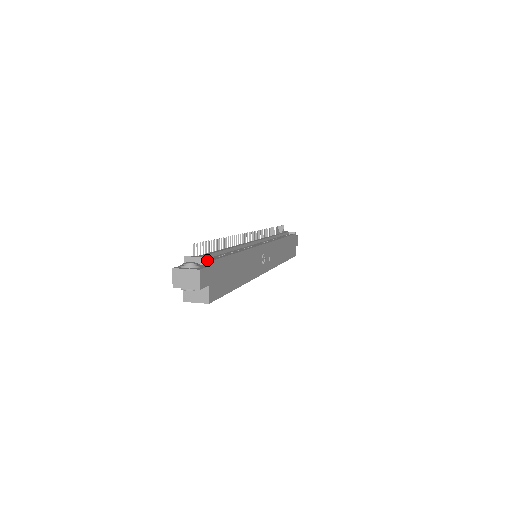
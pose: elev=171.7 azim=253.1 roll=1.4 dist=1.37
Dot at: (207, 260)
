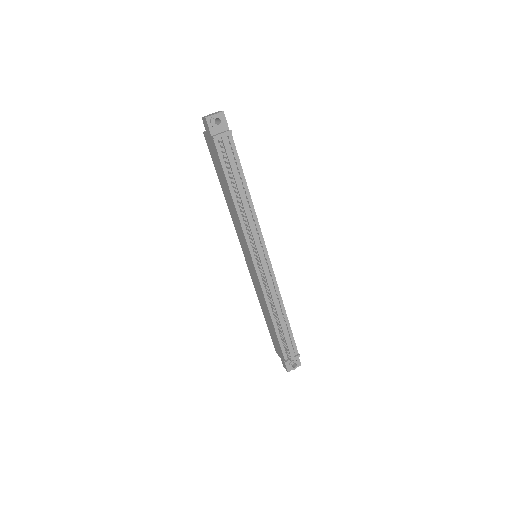
Dot at: (298, 356)
